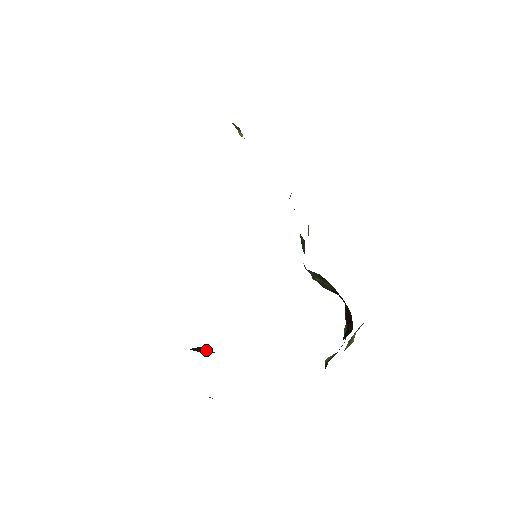
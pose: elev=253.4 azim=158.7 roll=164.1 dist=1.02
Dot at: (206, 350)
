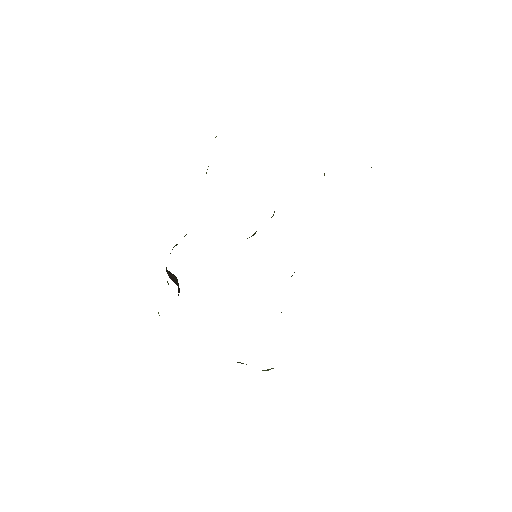
Dot at: (175, 279)
